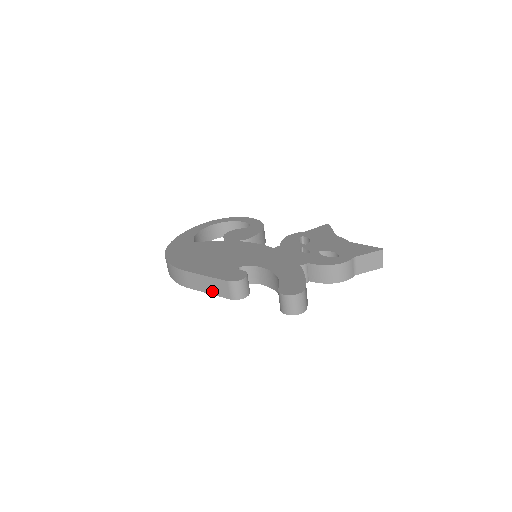
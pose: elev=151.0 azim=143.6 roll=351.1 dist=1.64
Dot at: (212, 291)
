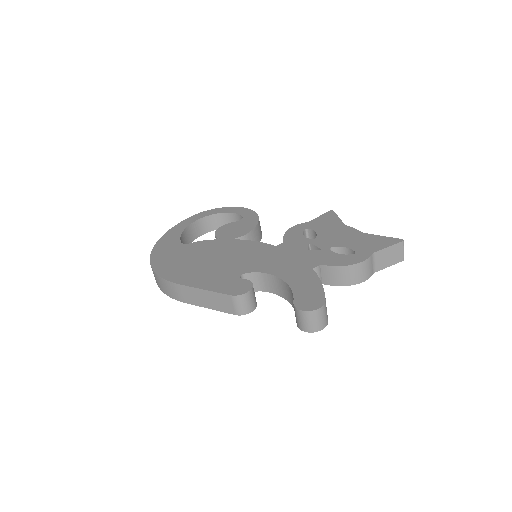
Dot at: (212, 306)
